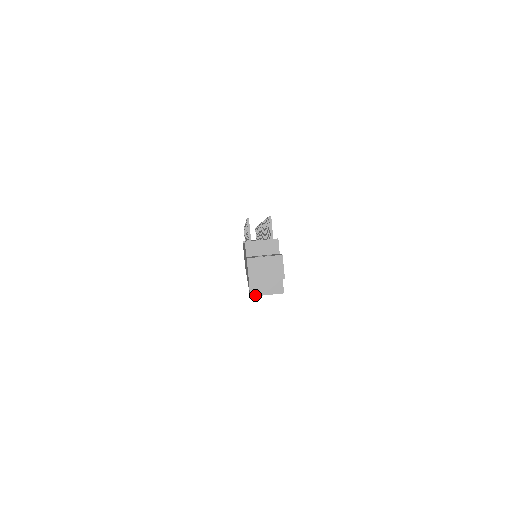
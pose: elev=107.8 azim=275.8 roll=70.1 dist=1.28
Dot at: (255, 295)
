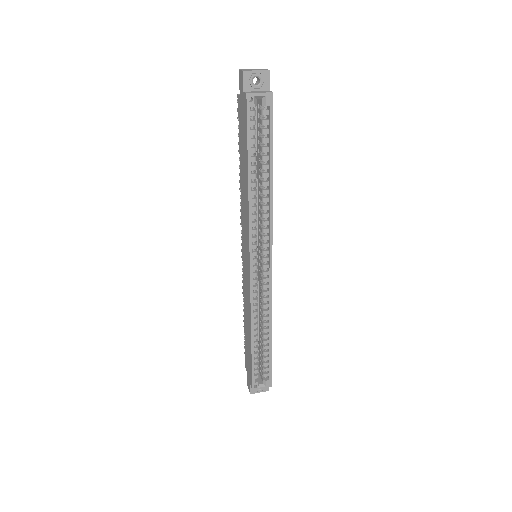
Dot at: (250, 93)
